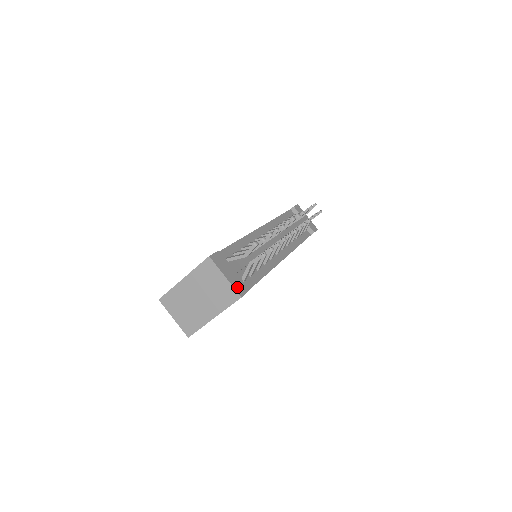
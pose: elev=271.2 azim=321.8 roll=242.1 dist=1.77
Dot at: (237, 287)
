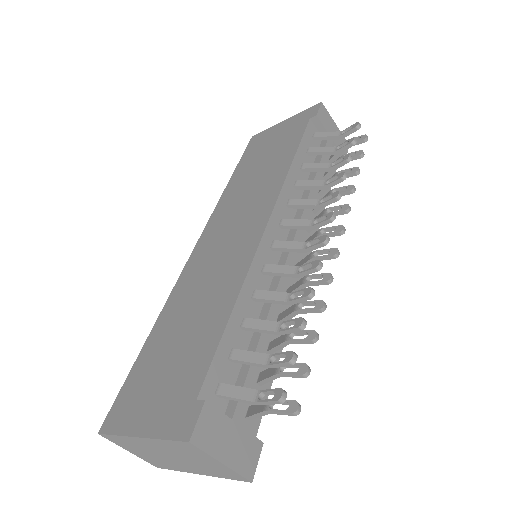
Dot at: (243, 464)
